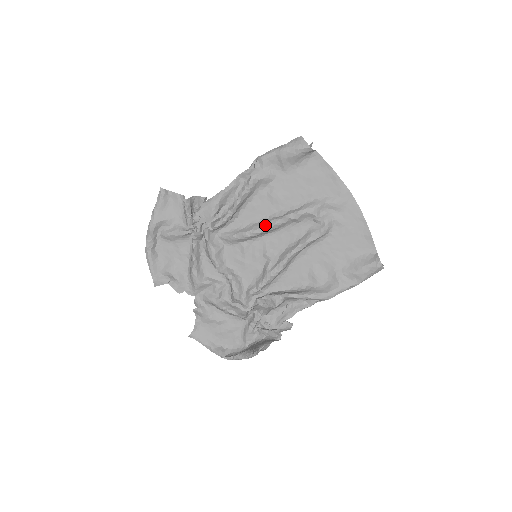
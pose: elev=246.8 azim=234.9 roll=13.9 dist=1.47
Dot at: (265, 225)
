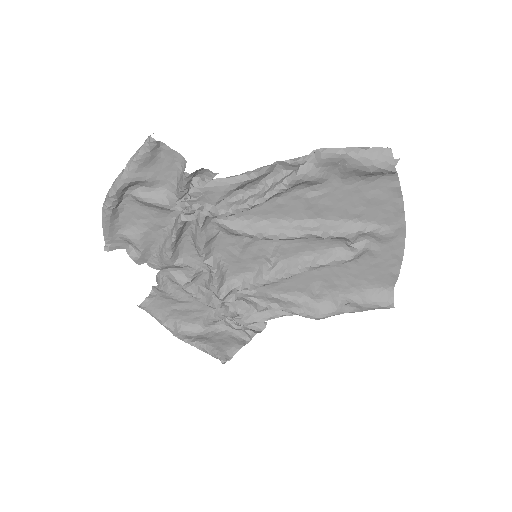
Dot at: (285, 233)
